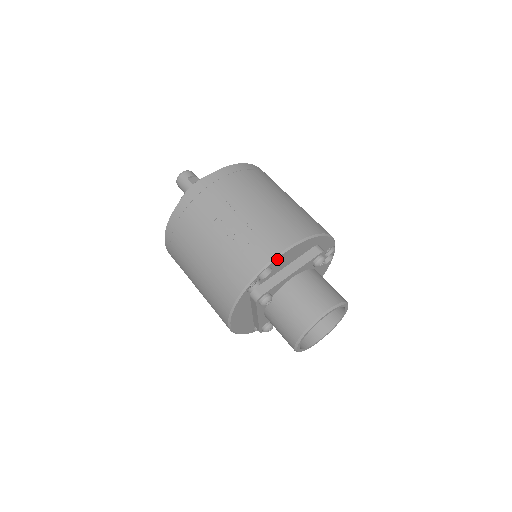
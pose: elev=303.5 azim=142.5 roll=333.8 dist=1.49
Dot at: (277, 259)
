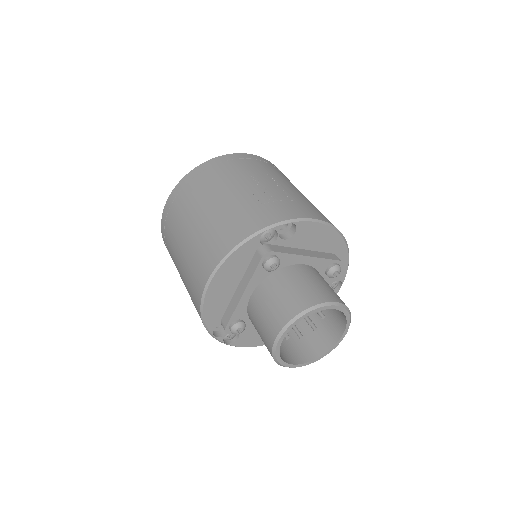
Dot at: (307, 223)
